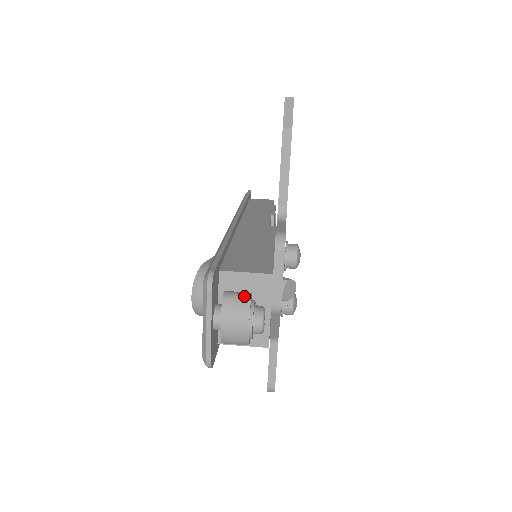
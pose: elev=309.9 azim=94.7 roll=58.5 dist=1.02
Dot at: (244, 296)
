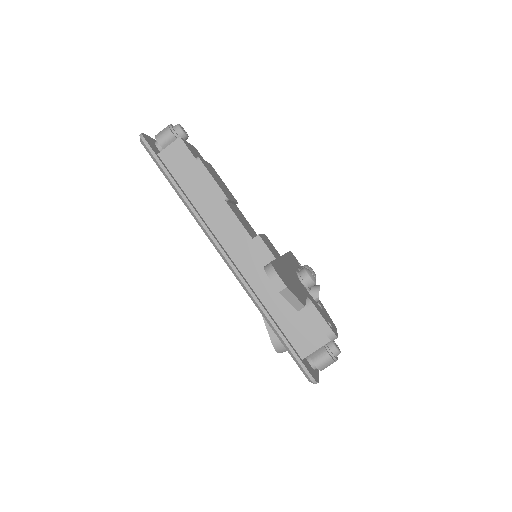
Dot at: (328, 360)
